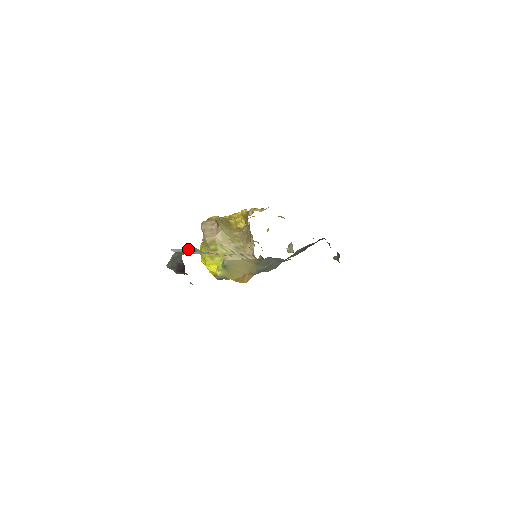
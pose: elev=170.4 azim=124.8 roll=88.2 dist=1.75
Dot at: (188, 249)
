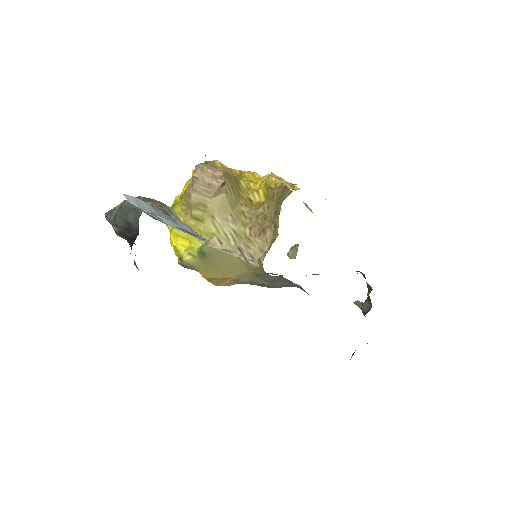
Dot at: (157, 203)
